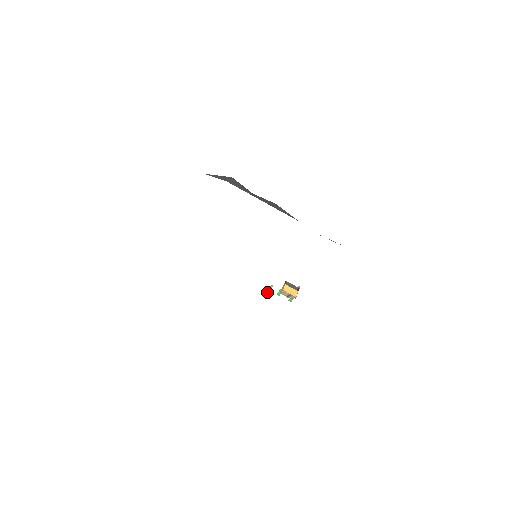
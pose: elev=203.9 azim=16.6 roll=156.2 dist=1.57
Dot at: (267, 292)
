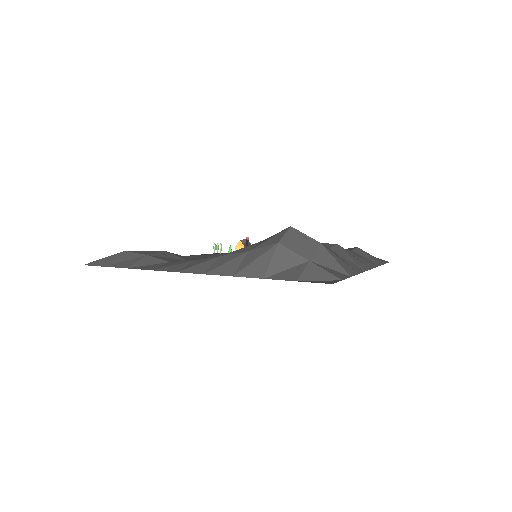
Dot at: (214, 251)
